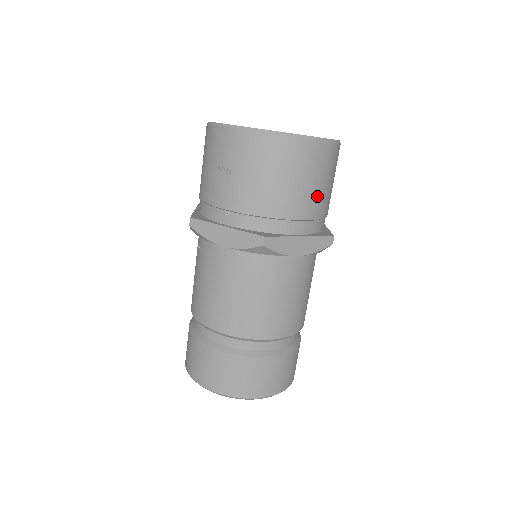
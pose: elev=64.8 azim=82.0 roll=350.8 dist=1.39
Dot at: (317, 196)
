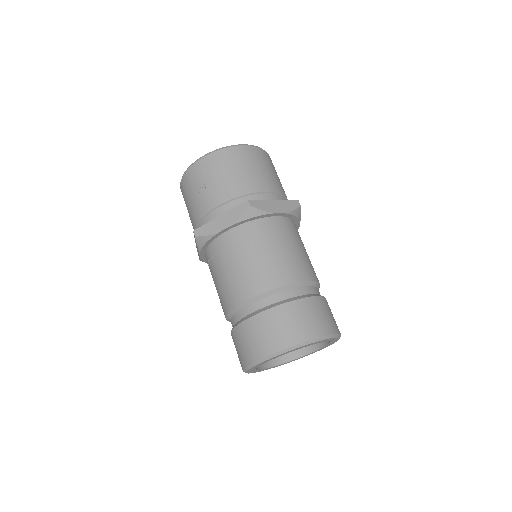
Dot at: (271, 178)
